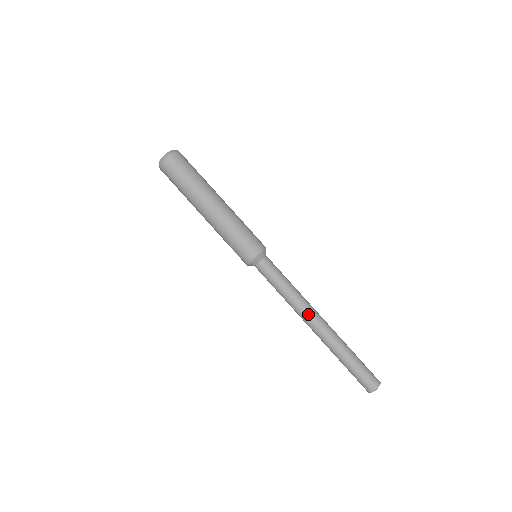
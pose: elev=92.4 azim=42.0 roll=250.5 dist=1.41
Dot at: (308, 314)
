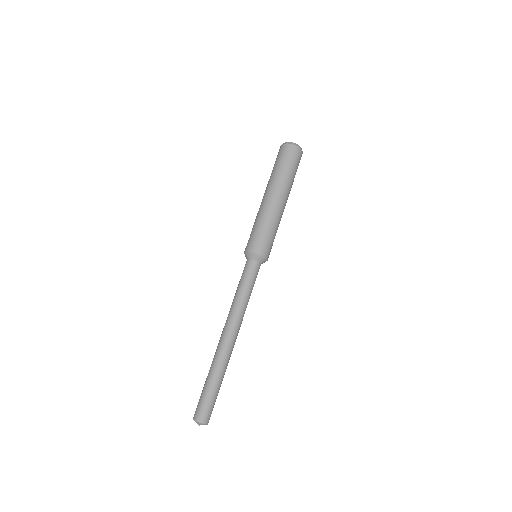
Dot at: (230, 323)
